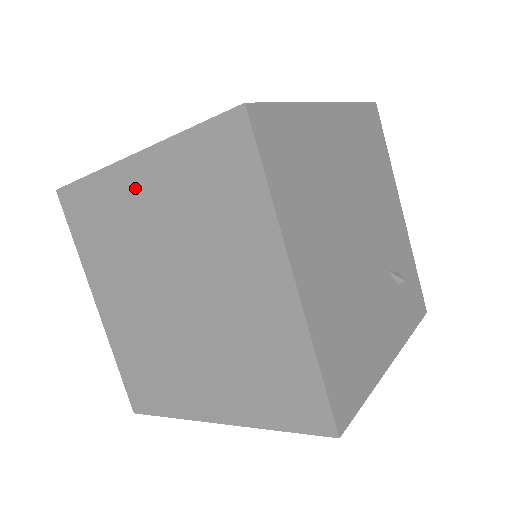
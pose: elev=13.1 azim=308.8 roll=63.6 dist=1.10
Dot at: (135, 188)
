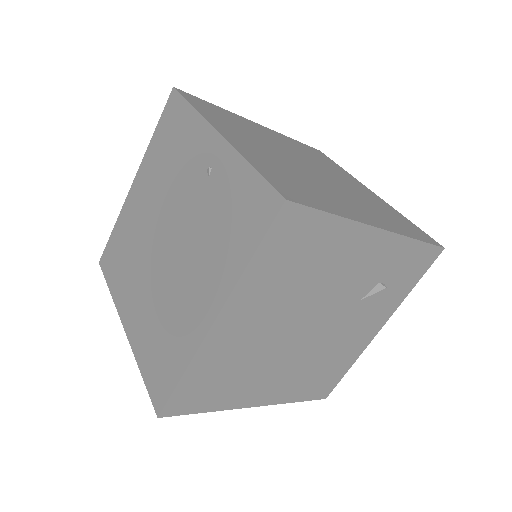
Dot at: occluded
